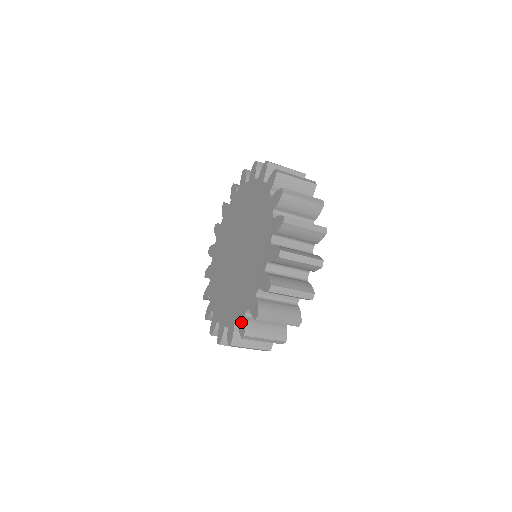
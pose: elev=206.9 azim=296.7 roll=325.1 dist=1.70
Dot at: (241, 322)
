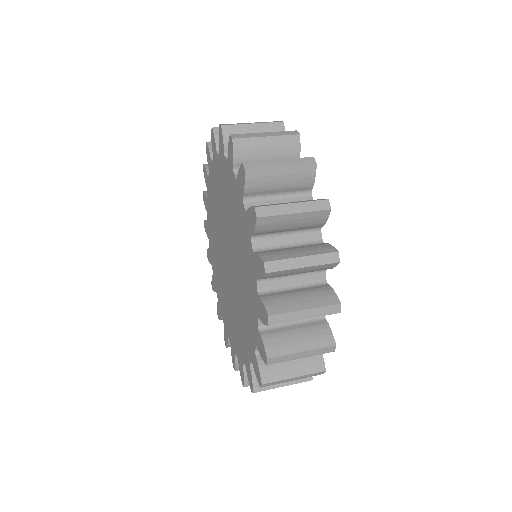
Dot at: (219, 309)
